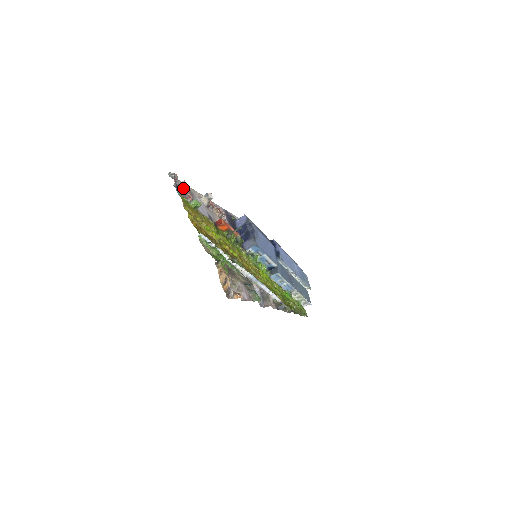
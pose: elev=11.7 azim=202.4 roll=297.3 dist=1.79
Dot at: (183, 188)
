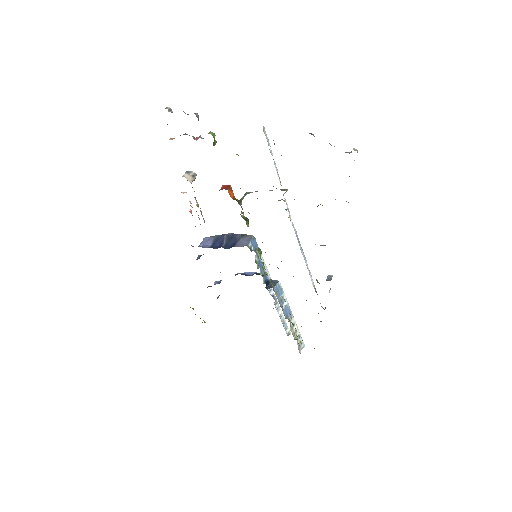
Dot at: occluded
